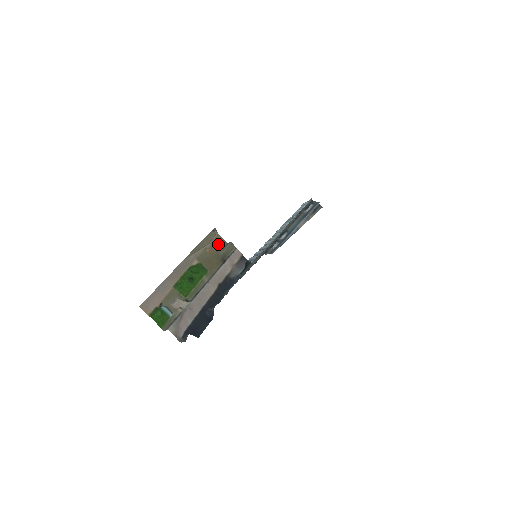
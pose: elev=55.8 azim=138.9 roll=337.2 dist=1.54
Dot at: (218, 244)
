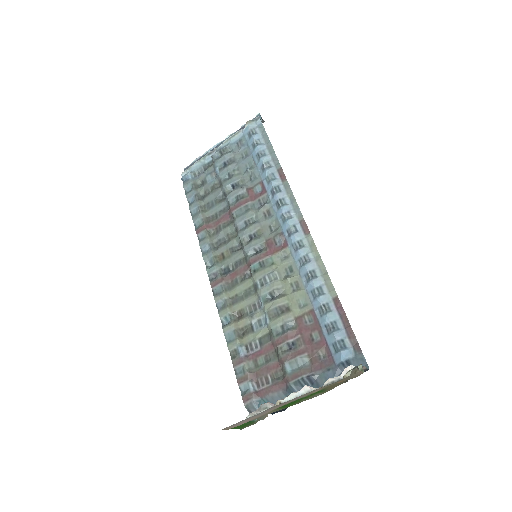
Dot at: (354, 376)
